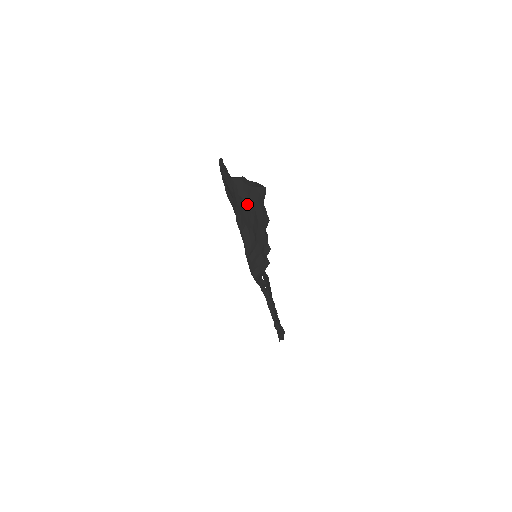
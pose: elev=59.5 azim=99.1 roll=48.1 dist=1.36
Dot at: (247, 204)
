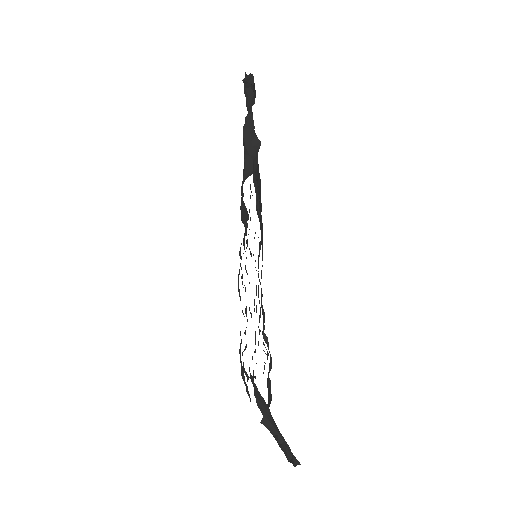
Dot at: occluded
